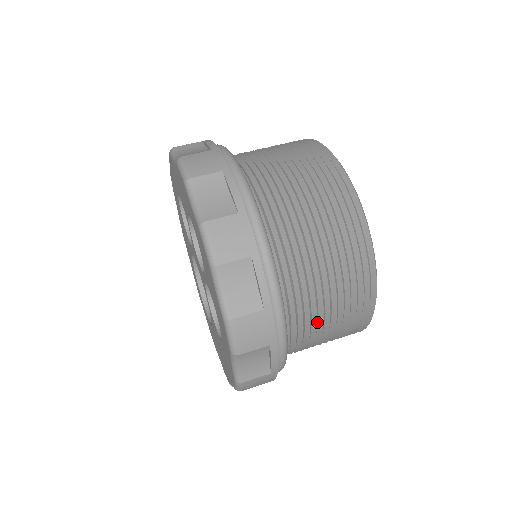
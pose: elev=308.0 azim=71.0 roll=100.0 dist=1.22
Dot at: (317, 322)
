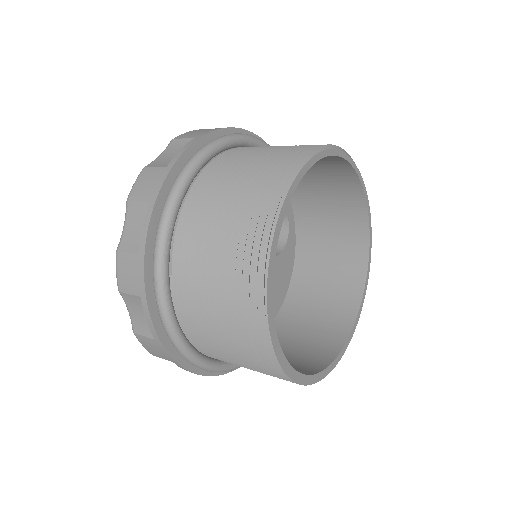
Dot at: (209, 233)
